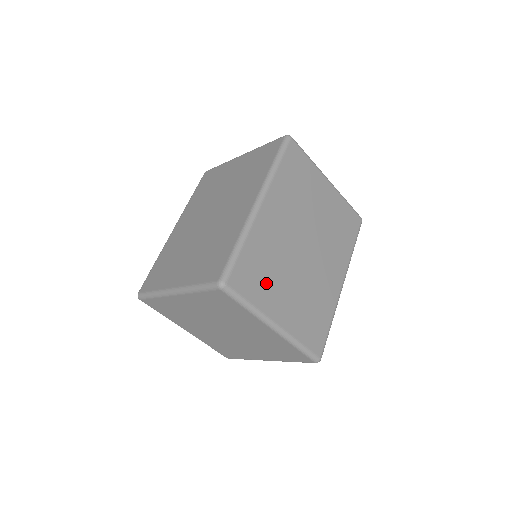
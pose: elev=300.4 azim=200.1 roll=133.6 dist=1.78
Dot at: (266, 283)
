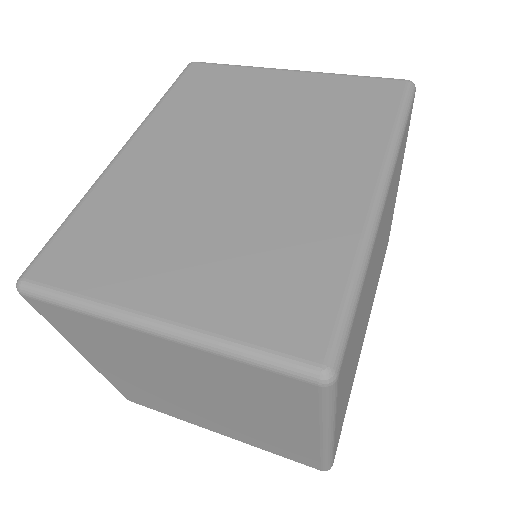
Dot at: (125, 252)
